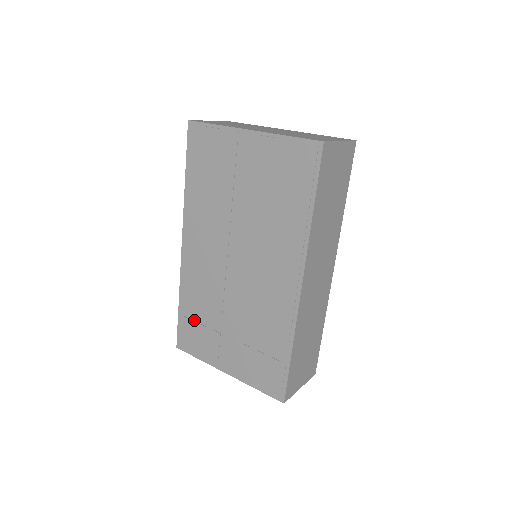
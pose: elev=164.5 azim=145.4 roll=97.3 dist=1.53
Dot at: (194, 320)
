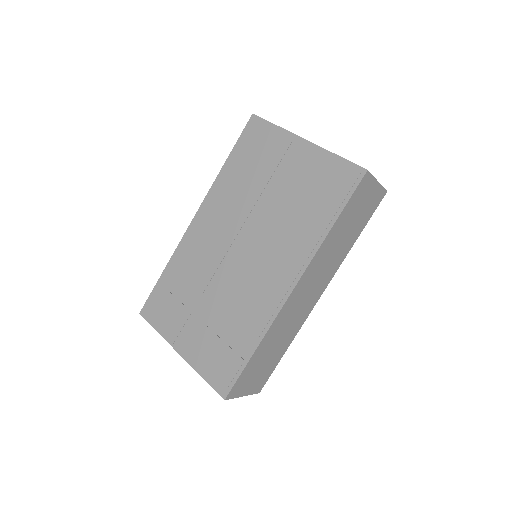
Dot at: (171, 292)
